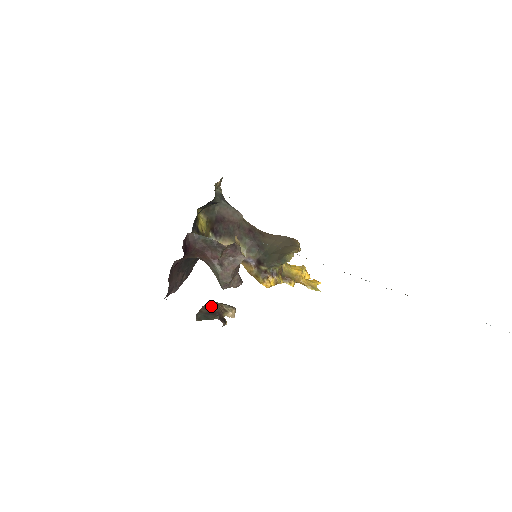
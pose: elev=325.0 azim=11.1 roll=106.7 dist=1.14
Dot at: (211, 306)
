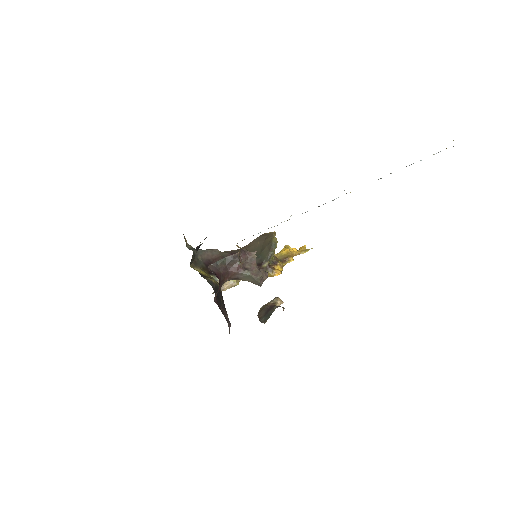
Dot at: (262, 309)
